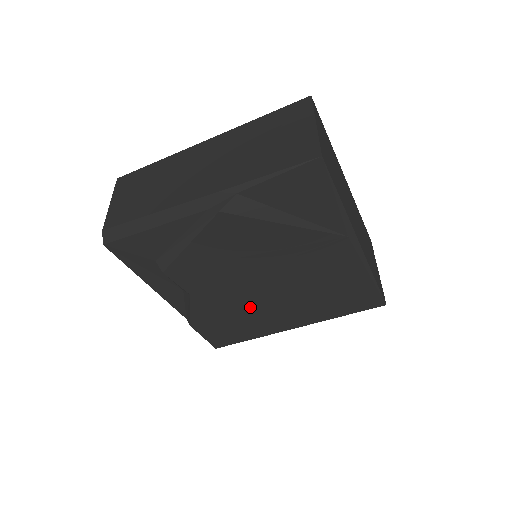
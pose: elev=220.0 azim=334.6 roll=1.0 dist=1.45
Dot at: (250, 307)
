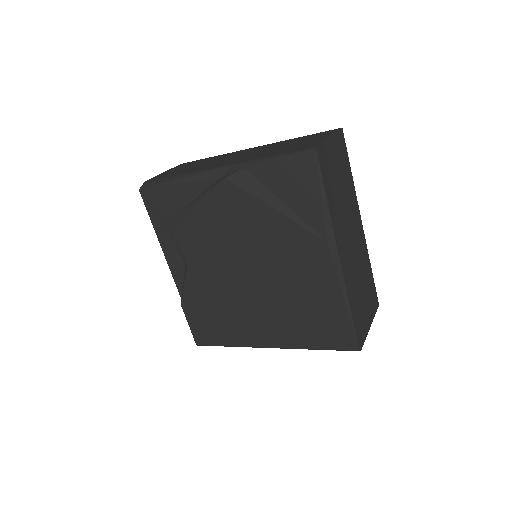
Dot at: (233, 301)
